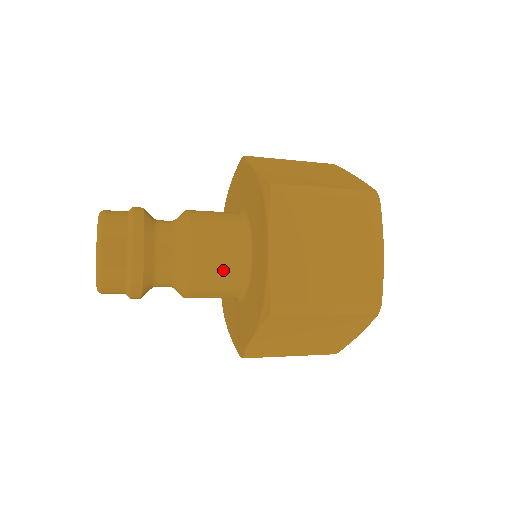
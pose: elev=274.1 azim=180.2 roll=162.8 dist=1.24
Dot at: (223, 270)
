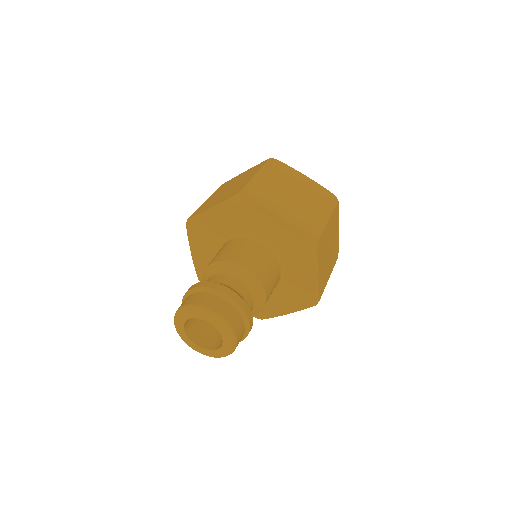
Dot at: (266, 263)
